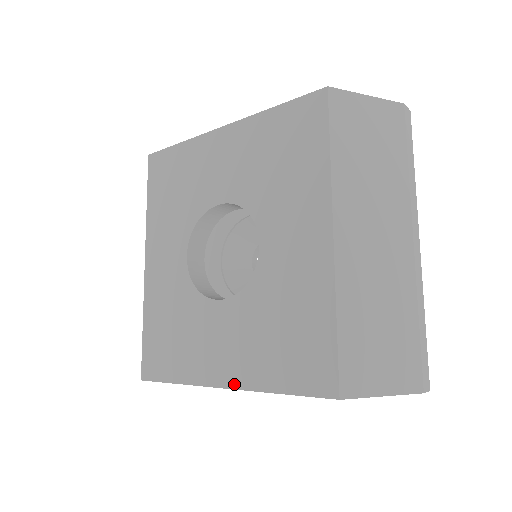
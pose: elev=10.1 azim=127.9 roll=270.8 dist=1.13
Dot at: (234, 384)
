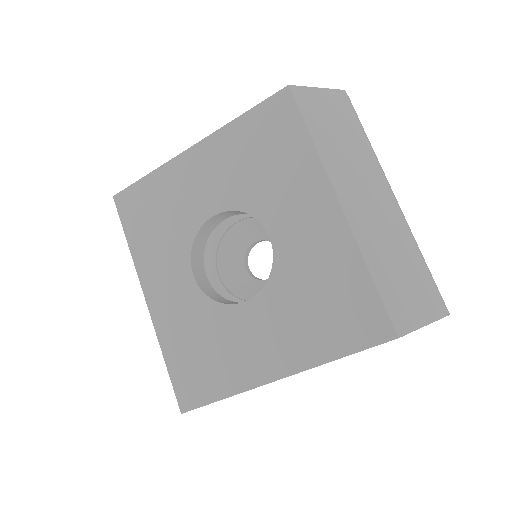
Dot at: (289, 371)
